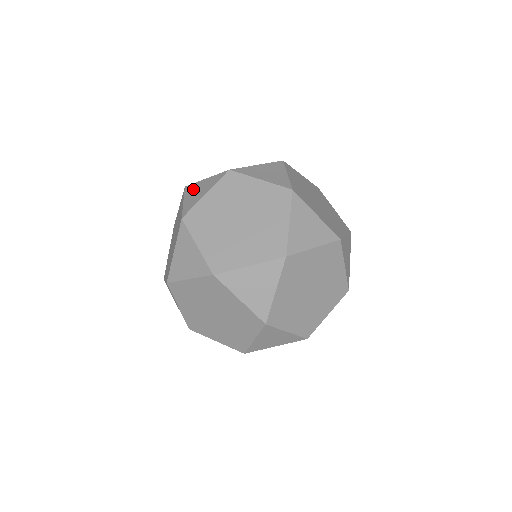
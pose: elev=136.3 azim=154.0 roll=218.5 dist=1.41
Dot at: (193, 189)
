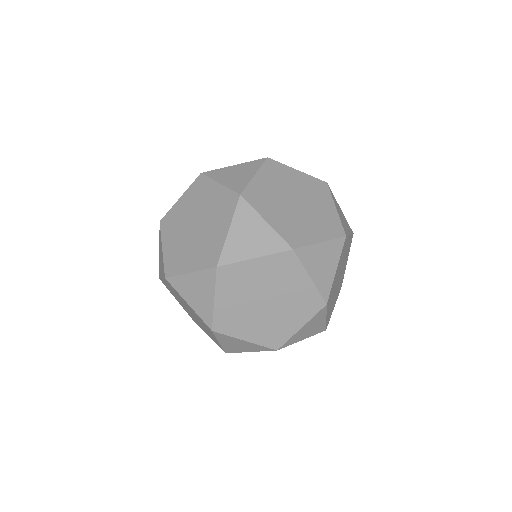
Dot at: occluded
